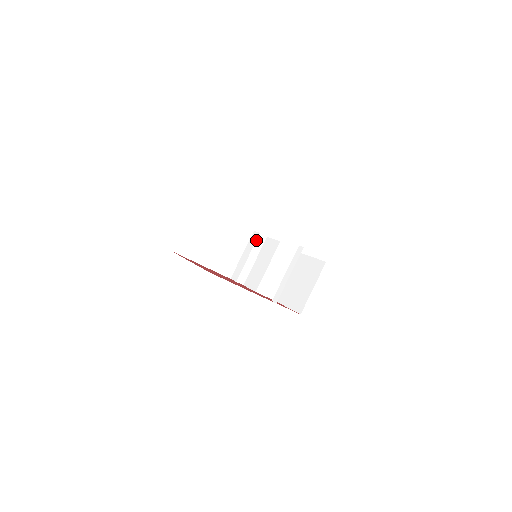
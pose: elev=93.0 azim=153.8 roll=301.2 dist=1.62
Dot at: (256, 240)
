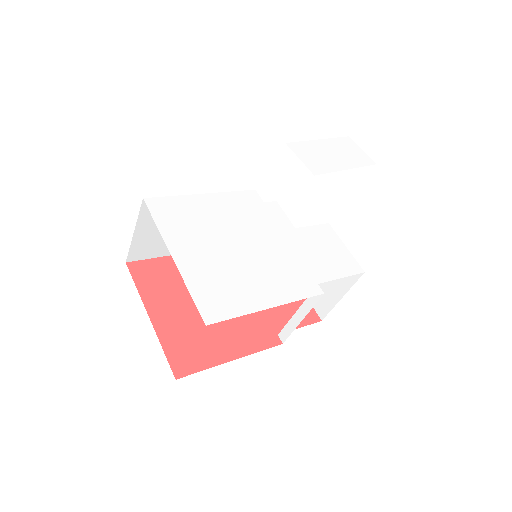
Dot at: occluded
